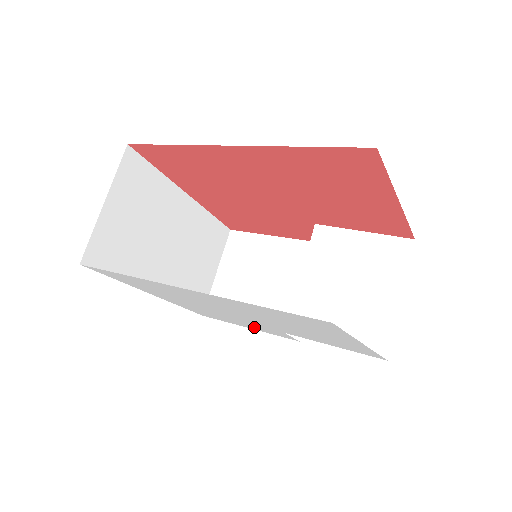
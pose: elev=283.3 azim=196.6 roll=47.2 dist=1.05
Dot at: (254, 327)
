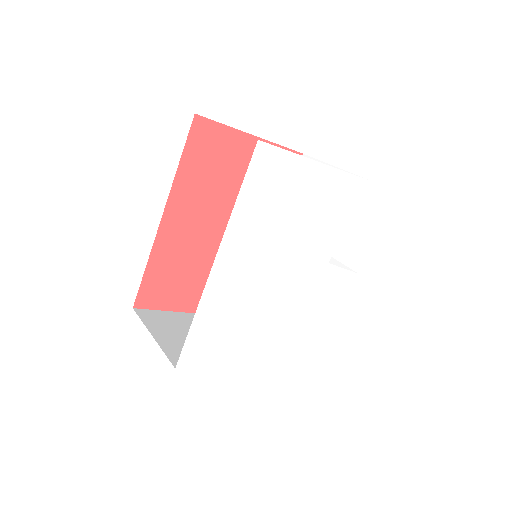
Dot at: (328, 304)
